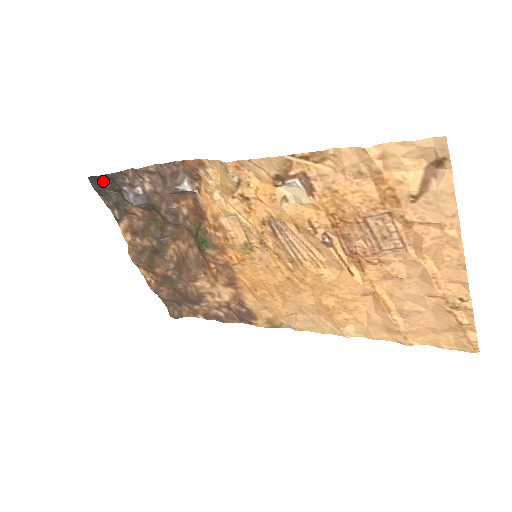
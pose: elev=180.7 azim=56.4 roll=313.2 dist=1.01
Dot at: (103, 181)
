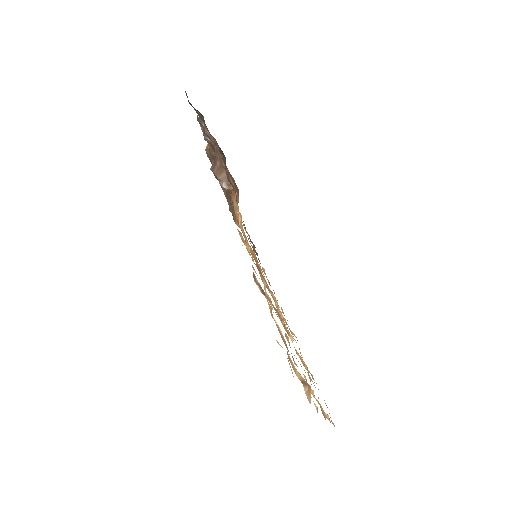
Dot at: (191, 105)
